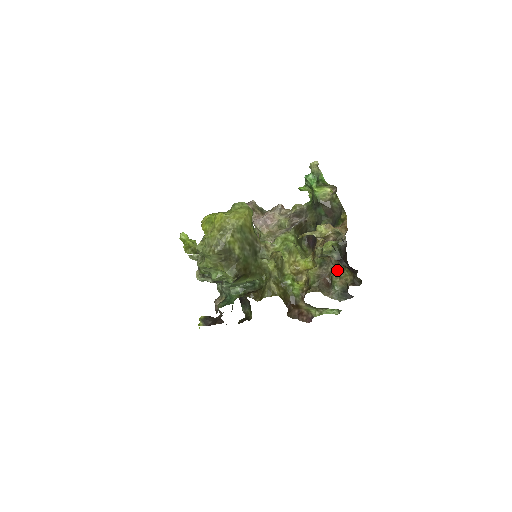
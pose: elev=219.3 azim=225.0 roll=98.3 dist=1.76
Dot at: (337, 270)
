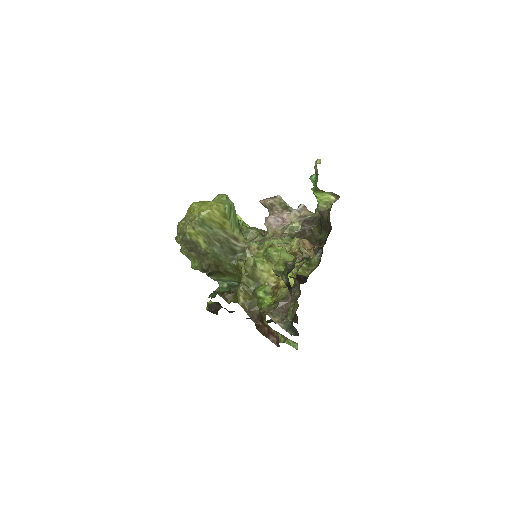
Dot at: (297, 297)
